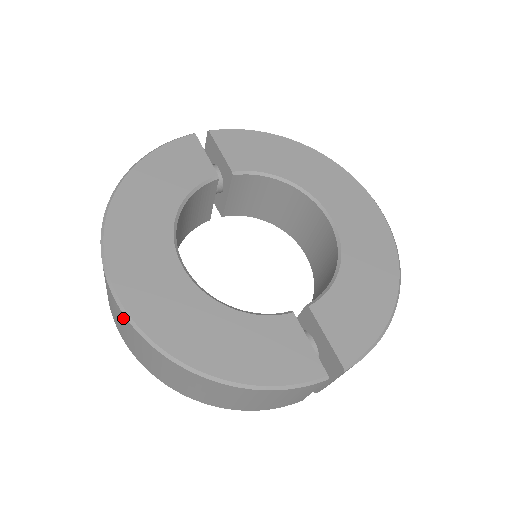
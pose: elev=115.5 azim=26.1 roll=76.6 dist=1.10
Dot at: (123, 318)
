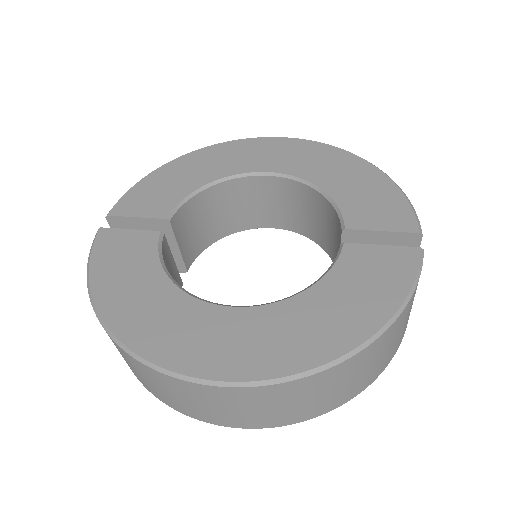
Dot at: (252, 394)
